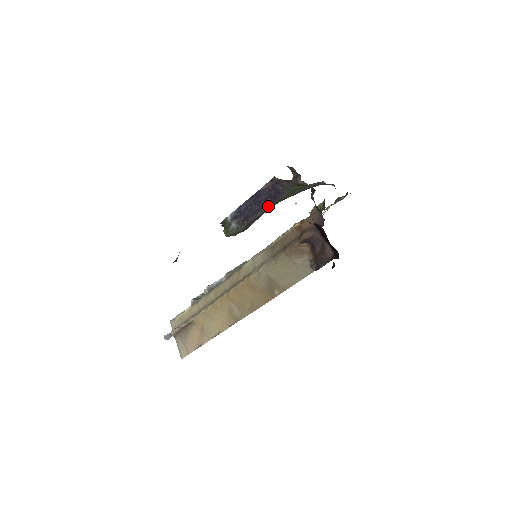
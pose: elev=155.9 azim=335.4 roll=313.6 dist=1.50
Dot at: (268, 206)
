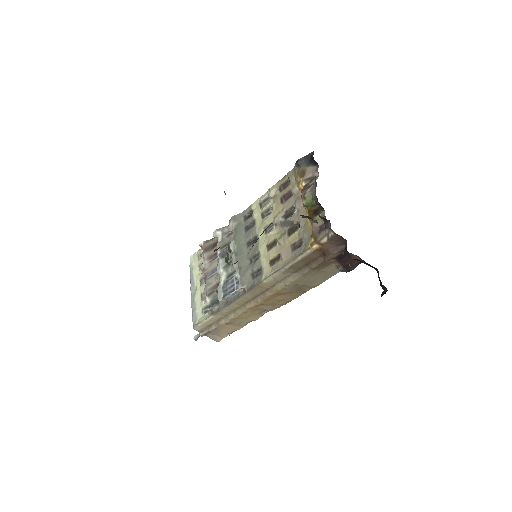
Dot at: occluded
